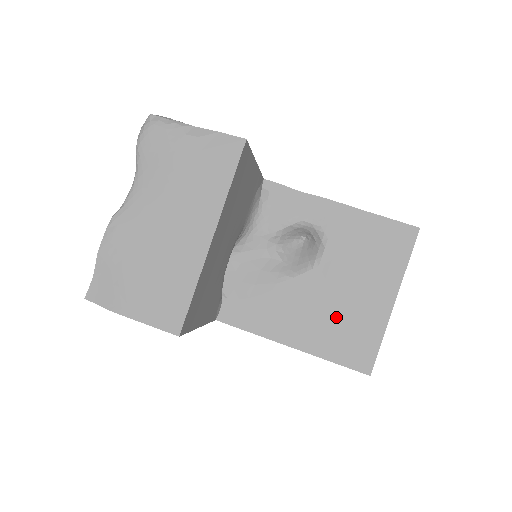
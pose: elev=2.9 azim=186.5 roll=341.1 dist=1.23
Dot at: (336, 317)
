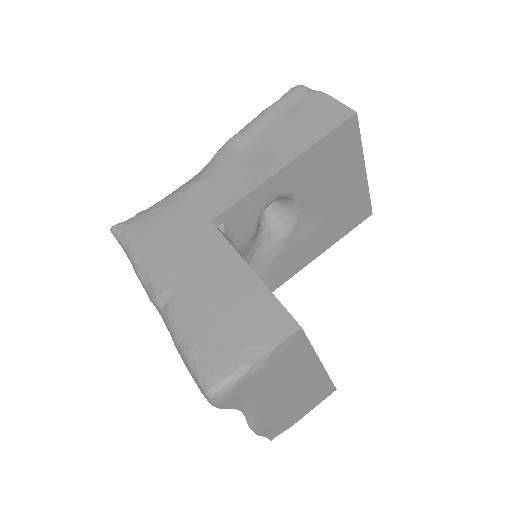
Dot at: (334, 217)
